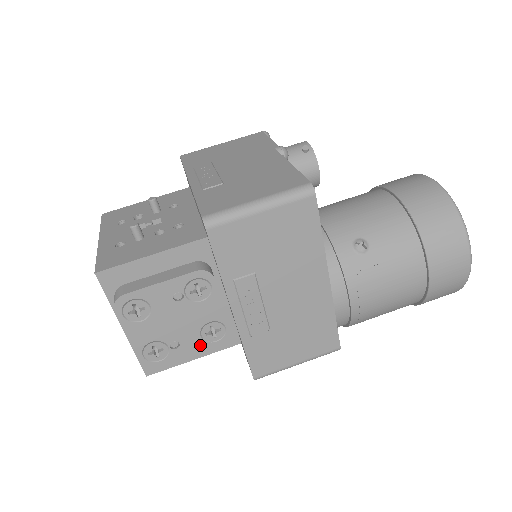
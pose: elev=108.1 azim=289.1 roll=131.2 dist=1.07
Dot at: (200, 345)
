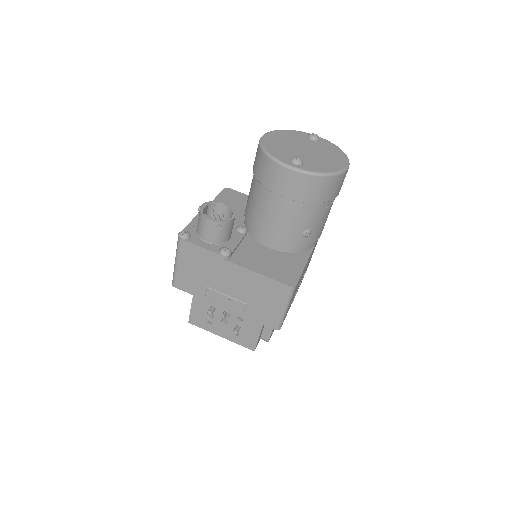
Dot at: occluded
